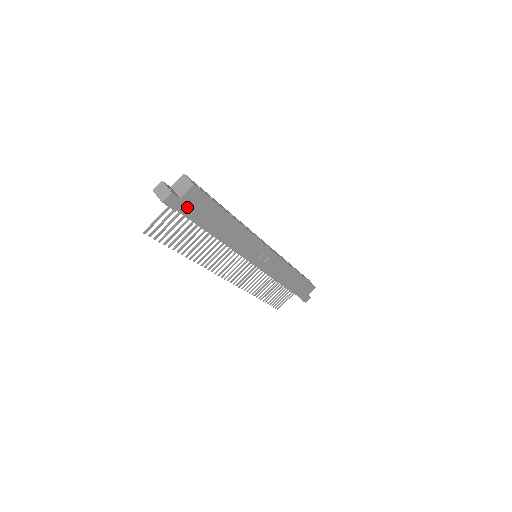
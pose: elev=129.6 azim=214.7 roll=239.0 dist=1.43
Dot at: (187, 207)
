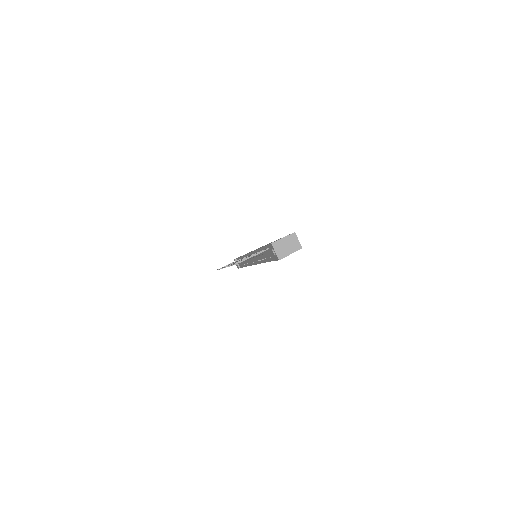
Dot at: occluded
